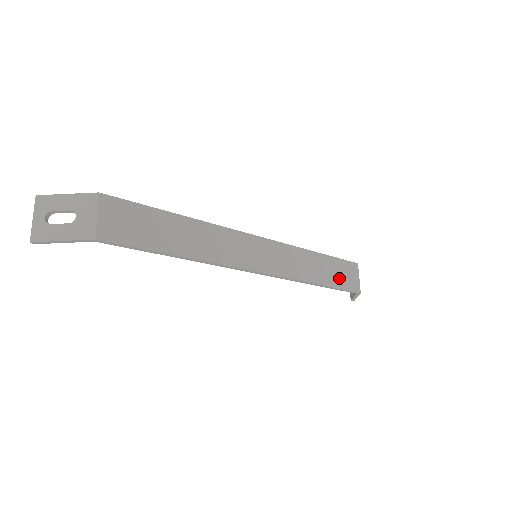
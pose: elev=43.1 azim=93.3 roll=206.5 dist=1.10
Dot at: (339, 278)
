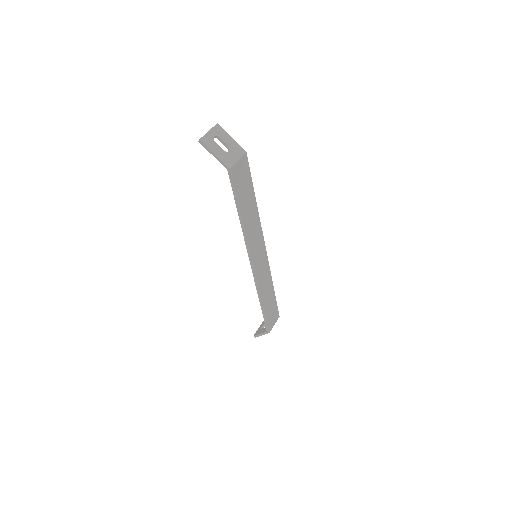
Dot at: (270, 312)
